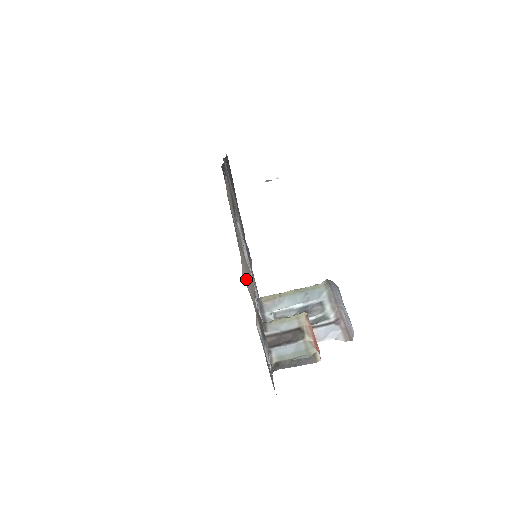
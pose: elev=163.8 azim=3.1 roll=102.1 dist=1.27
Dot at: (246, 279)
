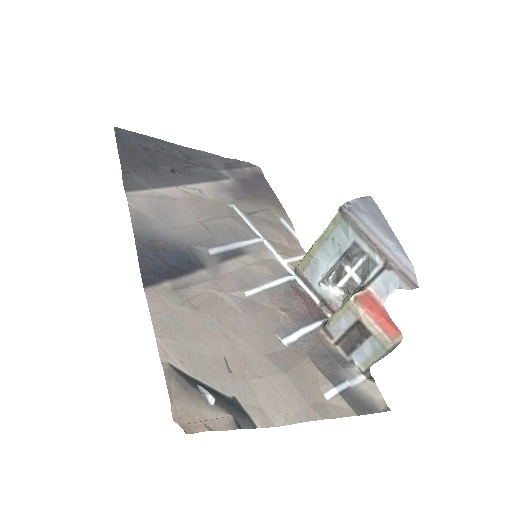
Dot at: (281, 412)
